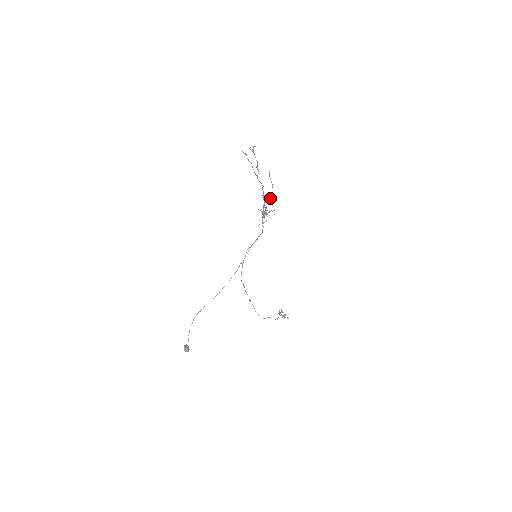
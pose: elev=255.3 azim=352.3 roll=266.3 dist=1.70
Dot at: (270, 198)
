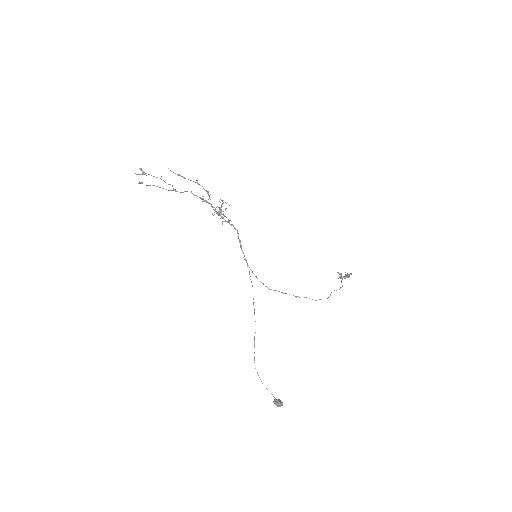
Dot at: (209, 195)
